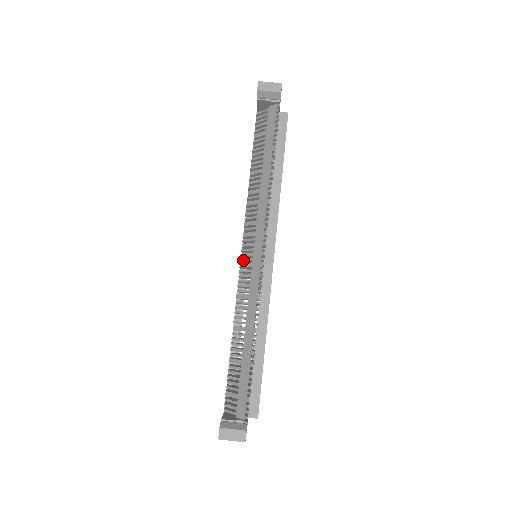
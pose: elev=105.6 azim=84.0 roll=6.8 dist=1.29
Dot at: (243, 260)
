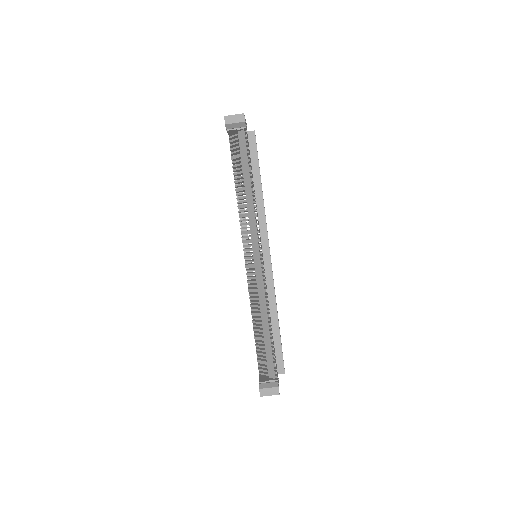
Dot at: occluded
